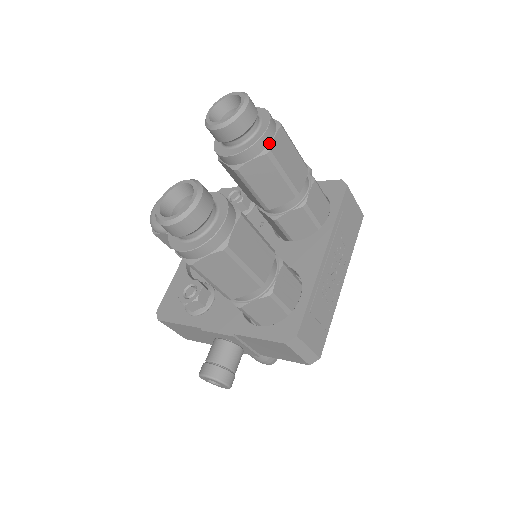
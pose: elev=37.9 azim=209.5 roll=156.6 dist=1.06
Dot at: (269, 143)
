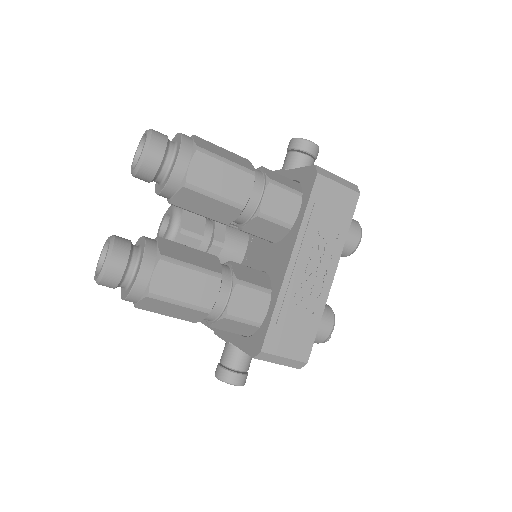
Dot at: (184, 174)
